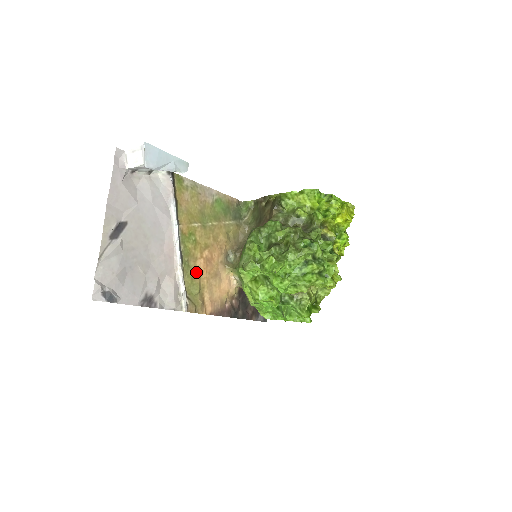
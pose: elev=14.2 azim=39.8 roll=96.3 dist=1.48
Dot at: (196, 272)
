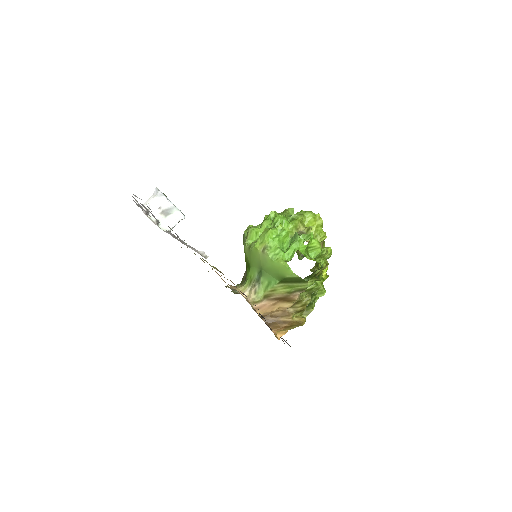
Dot at: occluded
